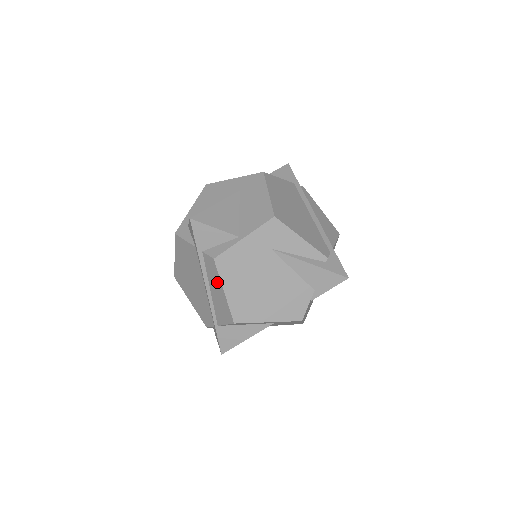
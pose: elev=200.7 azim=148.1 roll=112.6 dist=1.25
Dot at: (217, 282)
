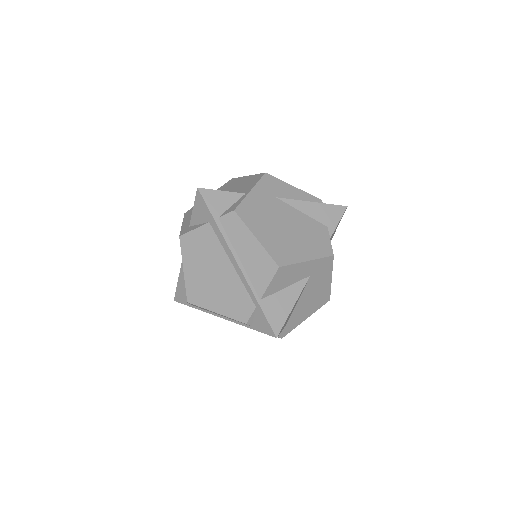
Dot at: (245, 236)
